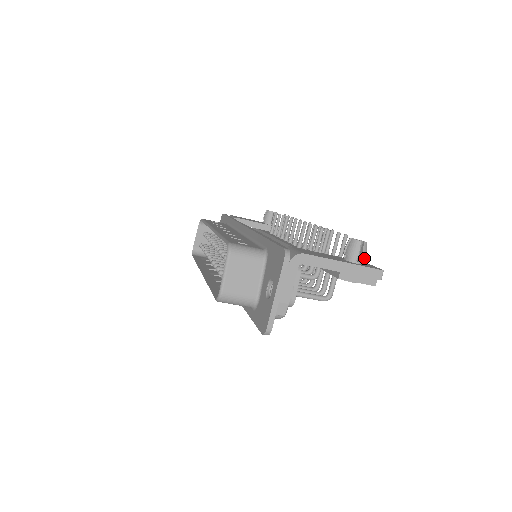
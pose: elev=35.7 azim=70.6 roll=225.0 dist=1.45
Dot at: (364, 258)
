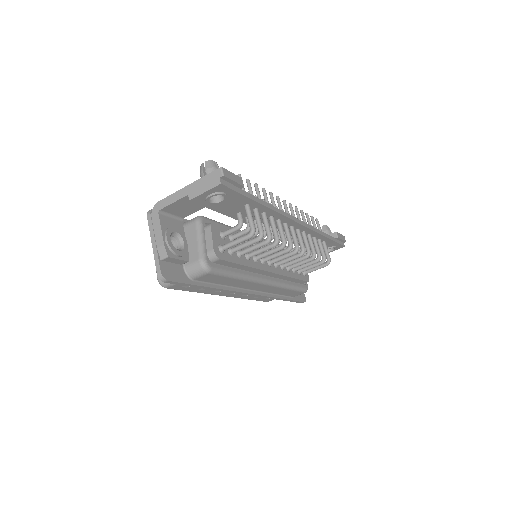
Dot at: occluded
